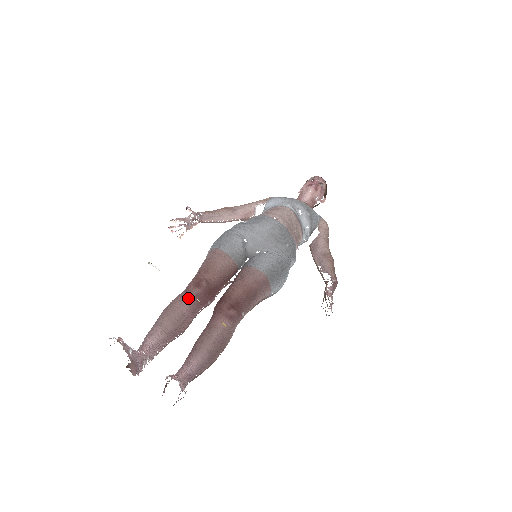
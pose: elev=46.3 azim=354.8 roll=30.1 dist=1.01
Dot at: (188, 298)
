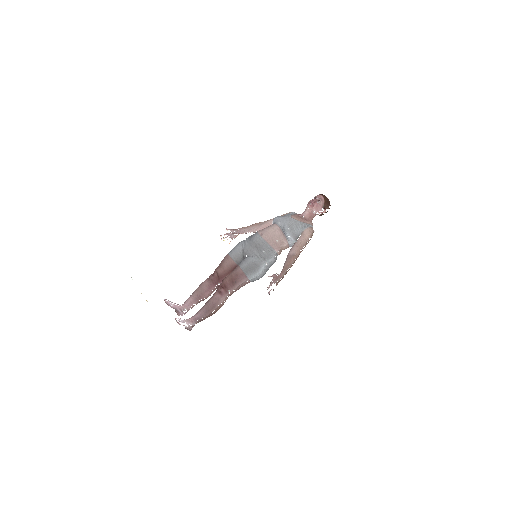
Dot at: (208, 281)
